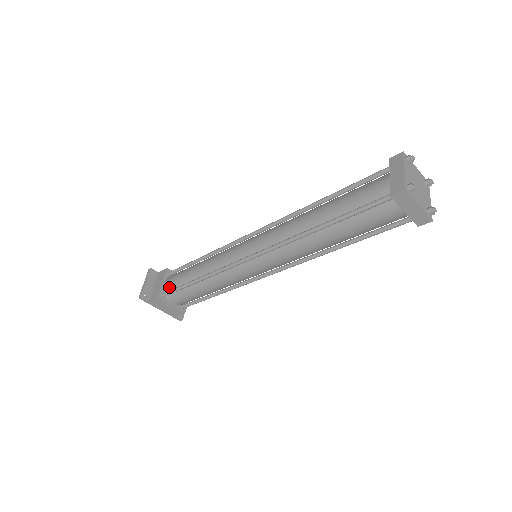
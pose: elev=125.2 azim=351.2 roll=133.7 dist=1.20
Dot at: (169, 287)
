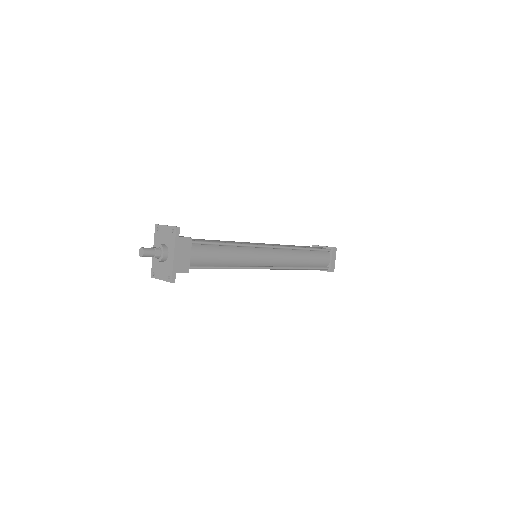
Dot at: occluded
